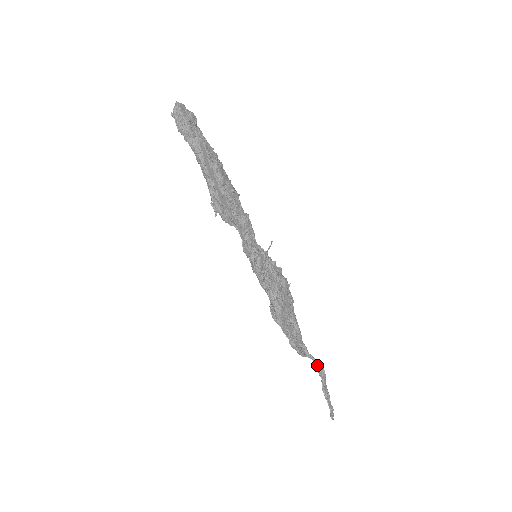
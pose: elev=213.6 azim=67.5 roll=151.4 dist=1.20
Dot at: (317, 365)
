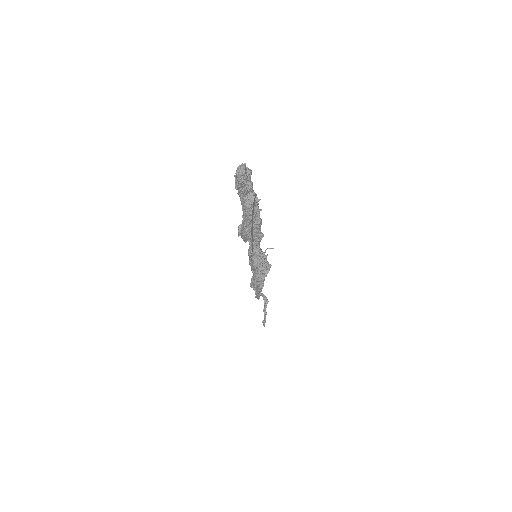
Dot at: (265, 299)
